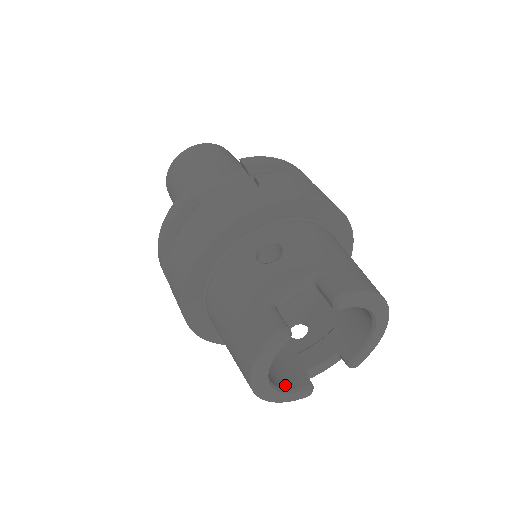
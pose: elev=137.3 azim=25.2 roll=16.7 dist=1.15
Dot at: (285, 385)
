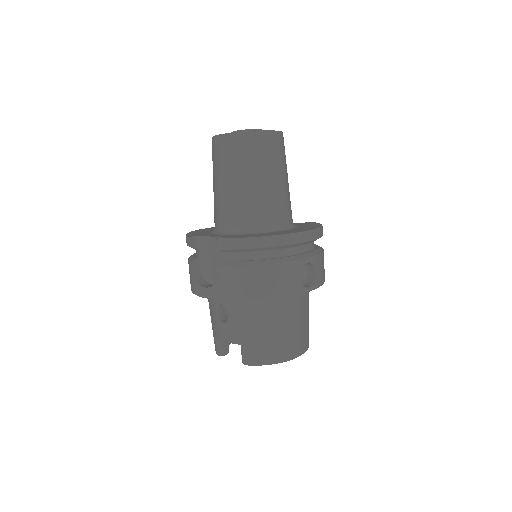
Dot at: occluded
